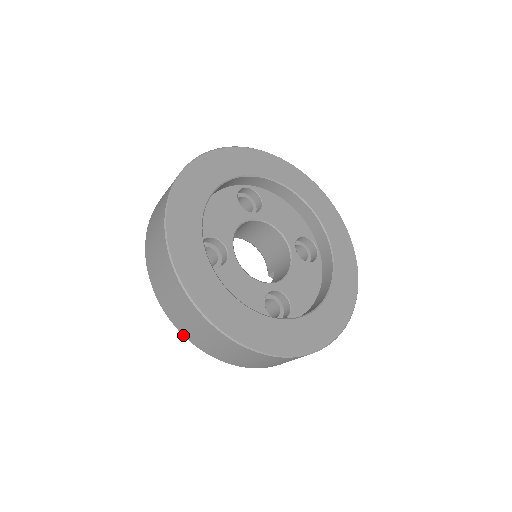
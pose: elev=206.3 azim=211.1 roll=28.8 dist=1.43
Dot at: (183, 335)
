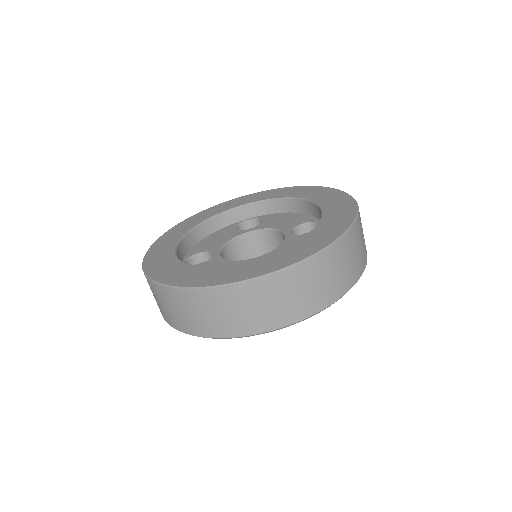
Dot at: occluded
